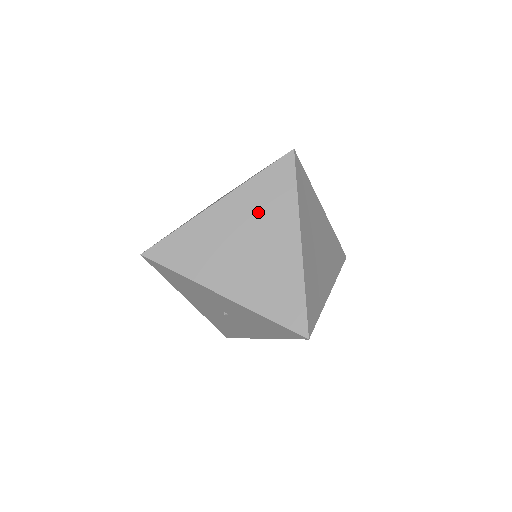
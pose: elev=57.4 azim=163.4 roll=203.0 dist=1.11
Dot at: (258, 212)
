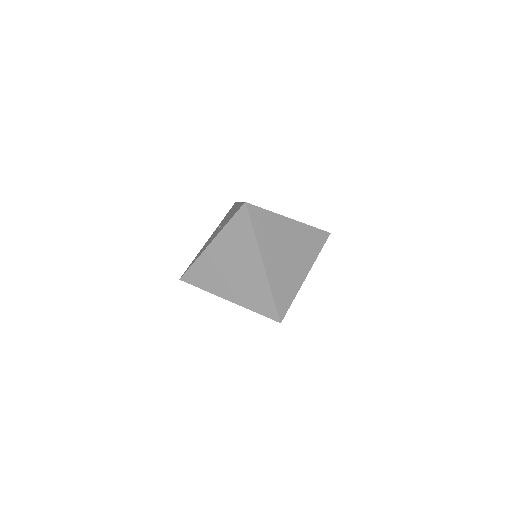
Dot at: occluded
